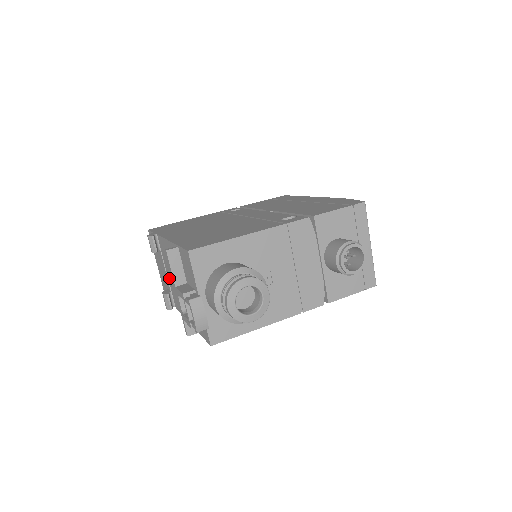
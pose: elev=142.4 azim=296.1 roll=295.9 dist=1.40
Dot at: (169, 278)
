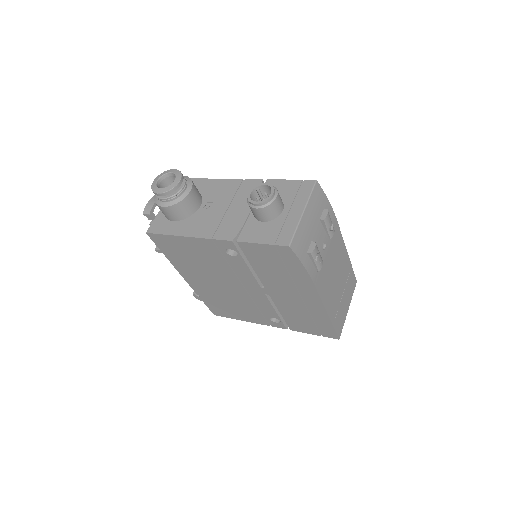
Dot at: occluded
